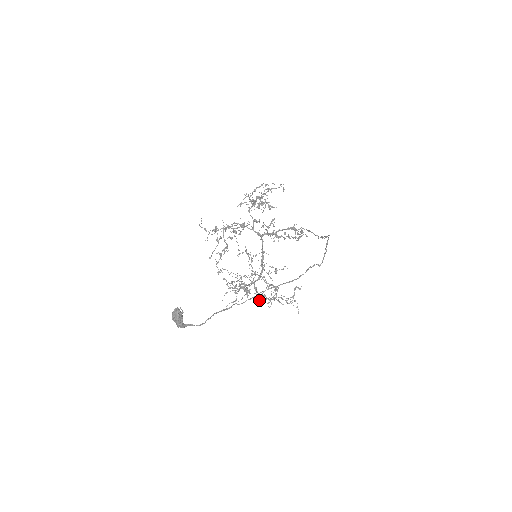
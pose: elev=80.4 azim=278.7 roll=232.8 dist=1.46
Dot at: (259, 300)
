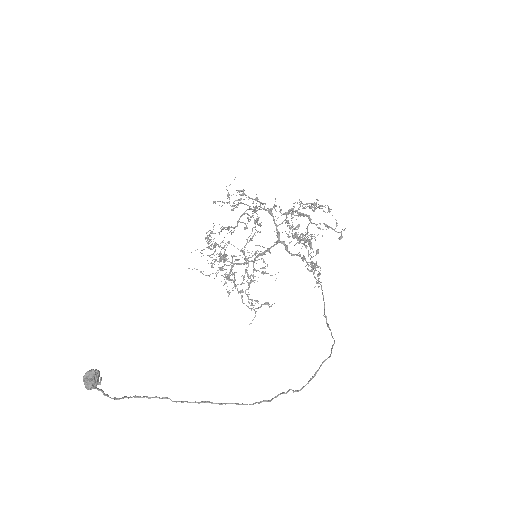
Dot at: (225, 283)
